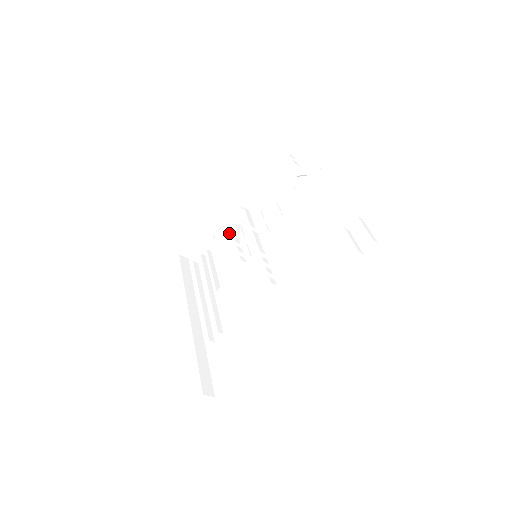
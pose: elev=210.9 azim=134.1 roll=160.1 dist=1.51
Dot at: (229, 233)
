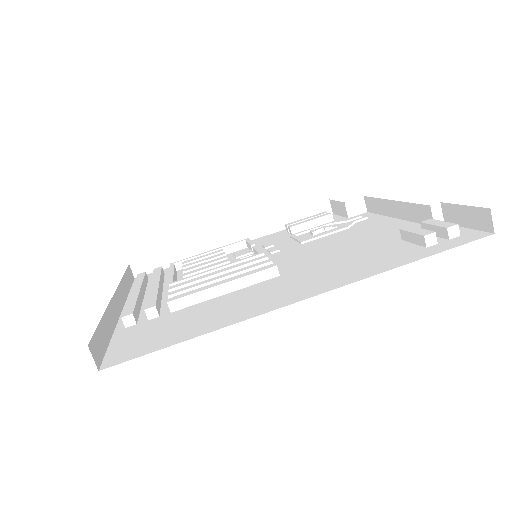
Dot at: (218, 251)
